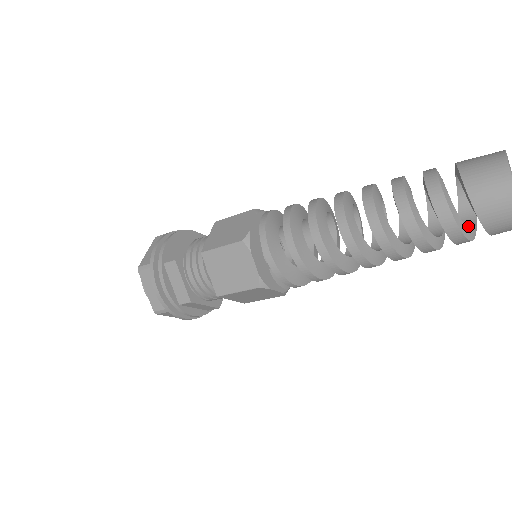
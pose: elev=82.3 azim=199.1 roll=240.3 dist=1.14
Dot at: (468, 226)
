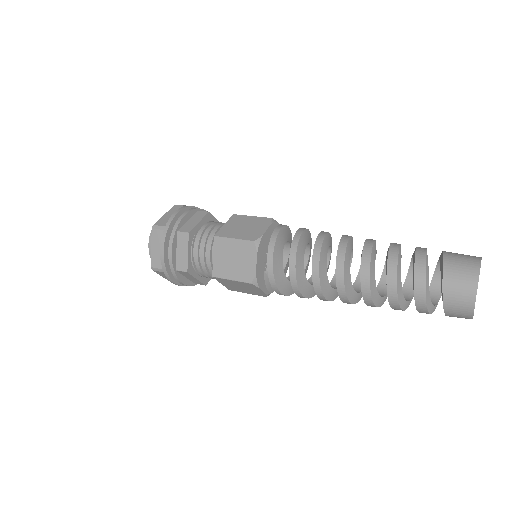
Dot at: (432, 301)
